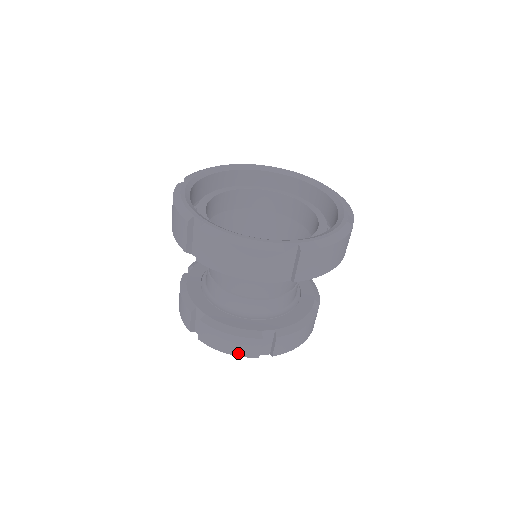
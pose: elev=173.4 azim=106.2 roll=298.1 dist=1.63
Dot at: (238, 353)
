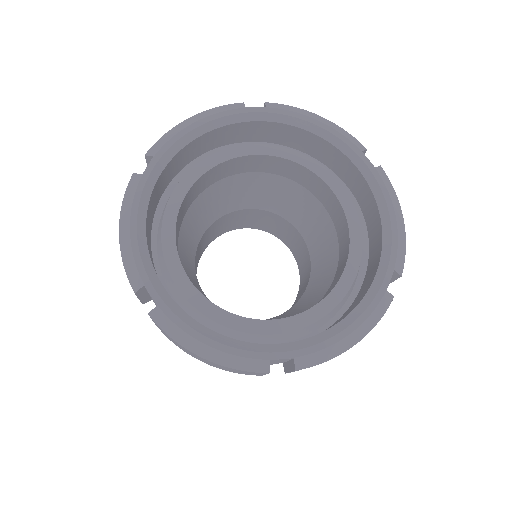
Dot at: occluded
